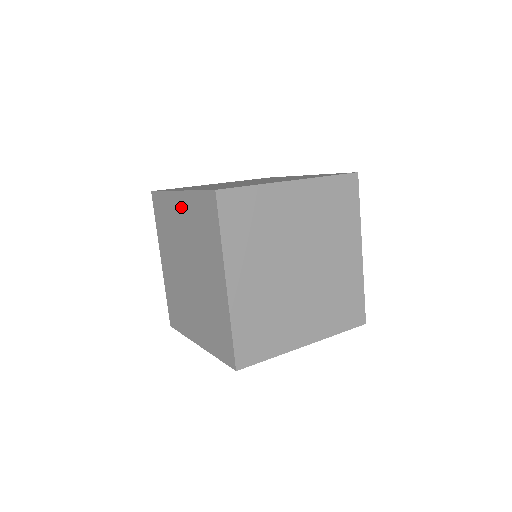
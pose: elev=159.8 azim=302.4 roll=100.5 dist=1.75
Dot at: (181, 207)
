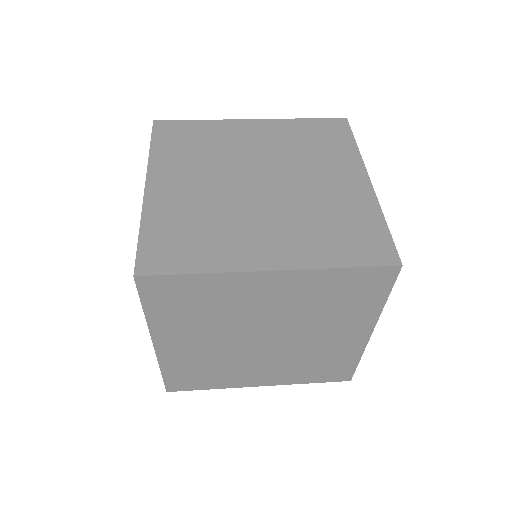
Dot at: occluded
